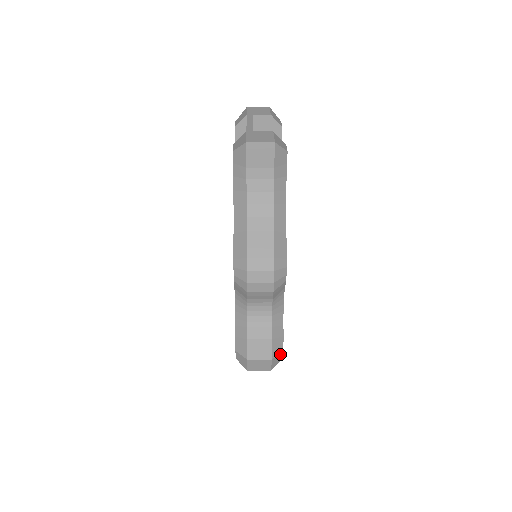
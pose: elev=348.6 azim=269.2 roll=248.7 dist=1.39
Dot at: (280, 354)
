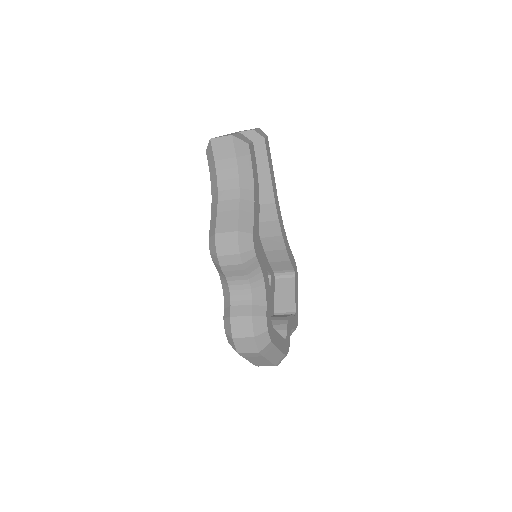
Dot at: (265, 334)
